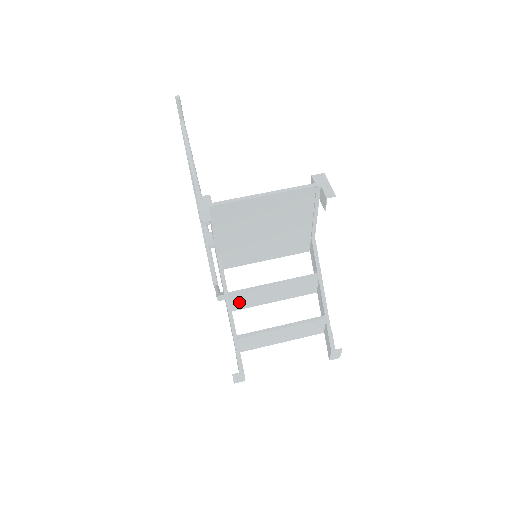
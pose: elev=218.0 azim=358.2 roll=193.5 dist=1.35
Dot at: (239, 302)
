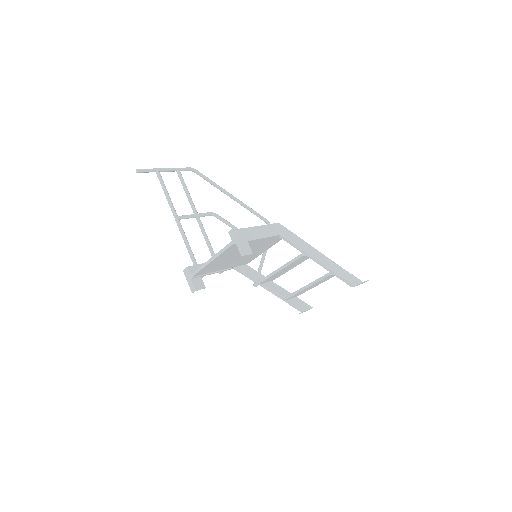
Dot at: (270, 280)
